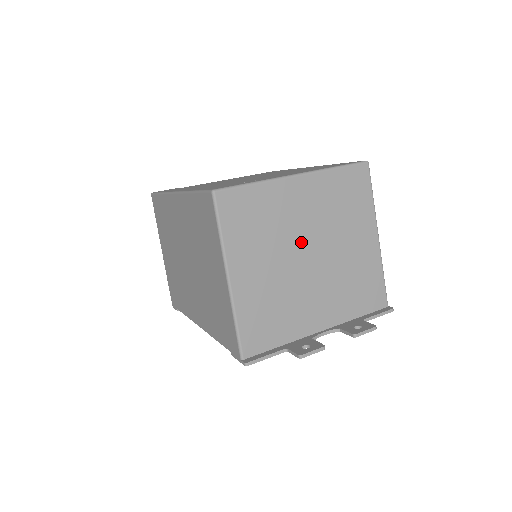
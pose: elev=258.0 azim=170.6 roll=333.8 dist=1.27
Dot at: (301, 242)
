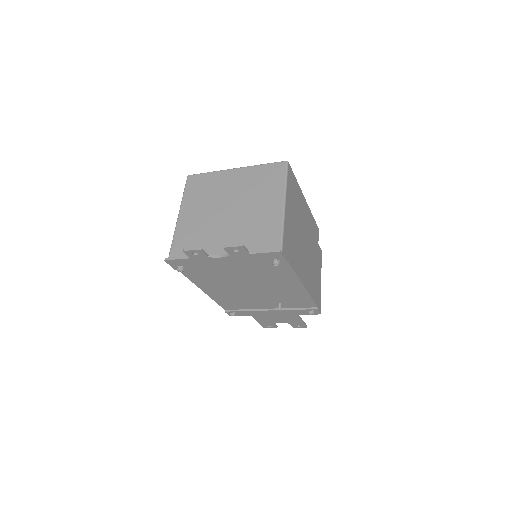
Dot at: (226, 202)
